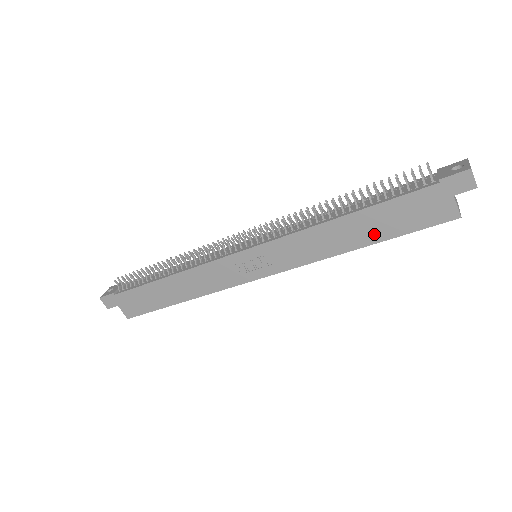
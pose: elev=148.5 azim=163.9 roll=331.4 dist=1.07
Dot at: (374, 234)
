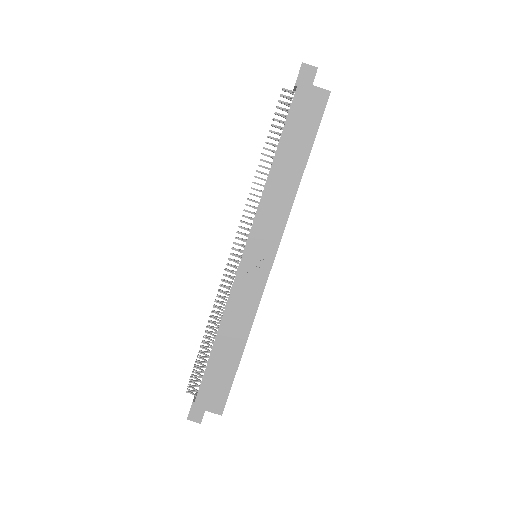
Dot at: (300, 154)
